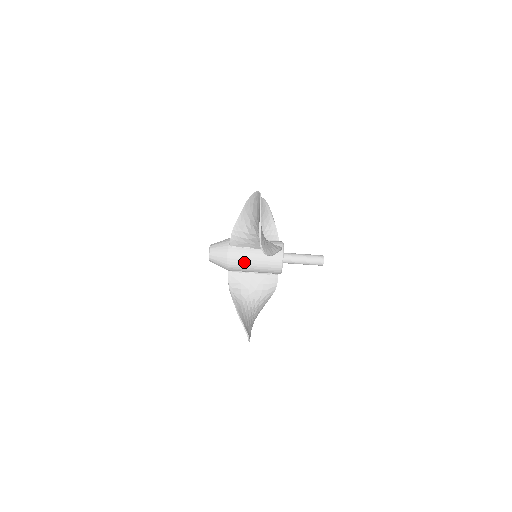
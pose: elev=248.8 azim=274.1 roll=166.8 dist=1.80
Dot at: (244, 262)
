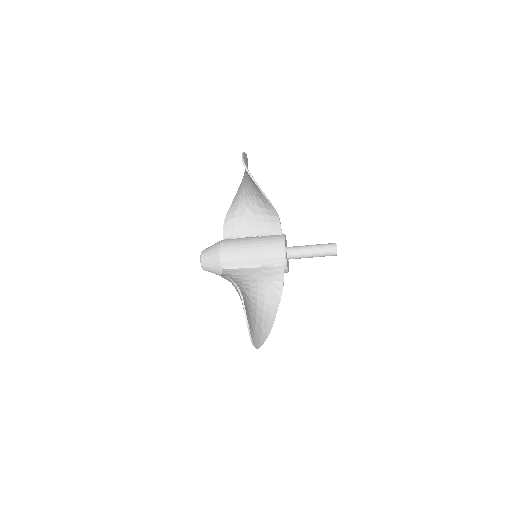
Dot at: occluded
